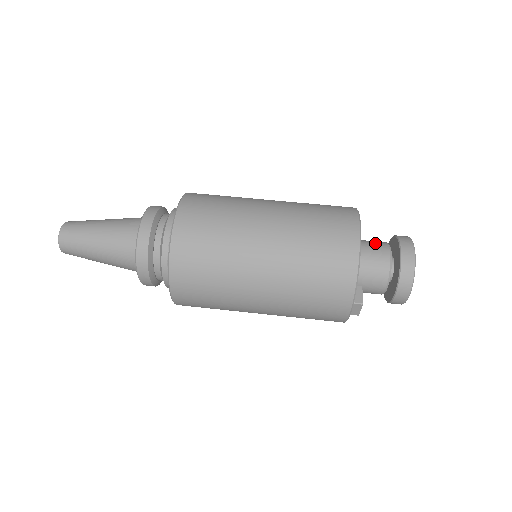
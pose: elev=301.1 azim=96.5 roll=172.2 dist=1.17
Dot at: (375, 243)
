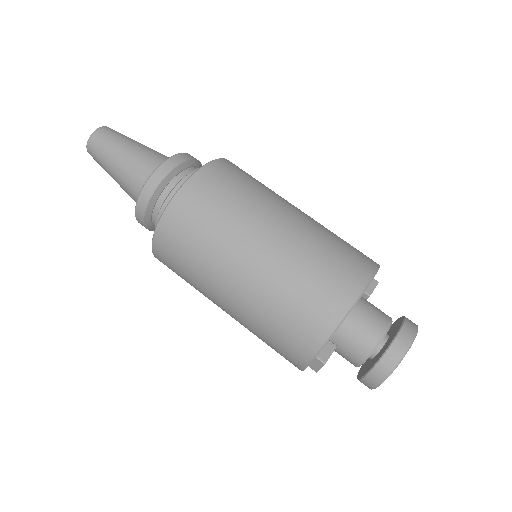
Dot at: (378, 312)
